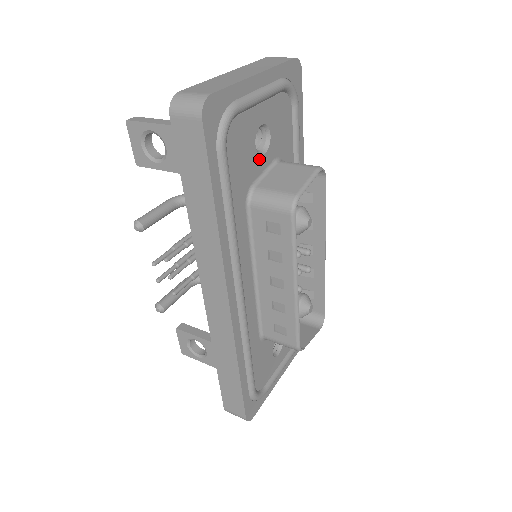
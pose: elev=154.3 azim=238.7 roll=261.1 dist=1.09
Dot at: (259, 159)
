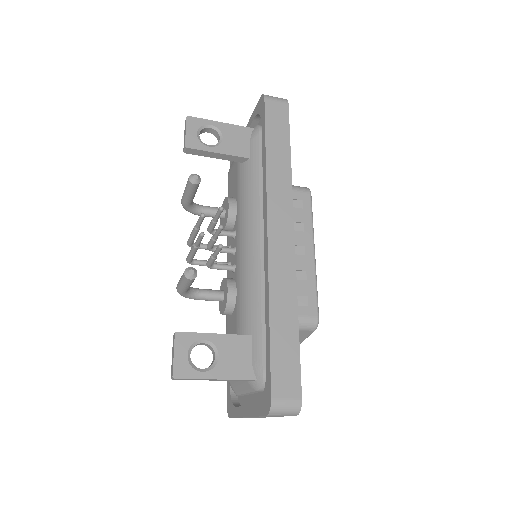
Dot at: occluded
